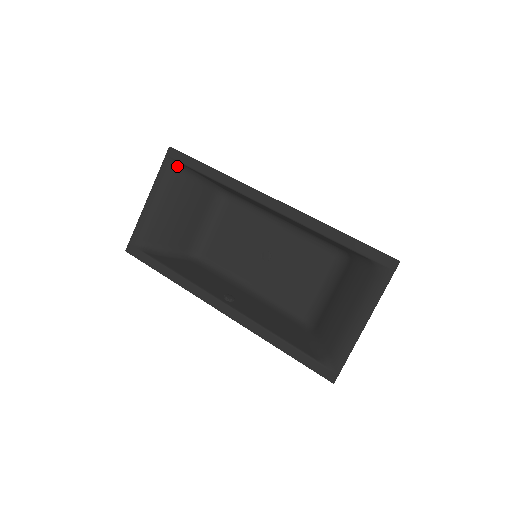
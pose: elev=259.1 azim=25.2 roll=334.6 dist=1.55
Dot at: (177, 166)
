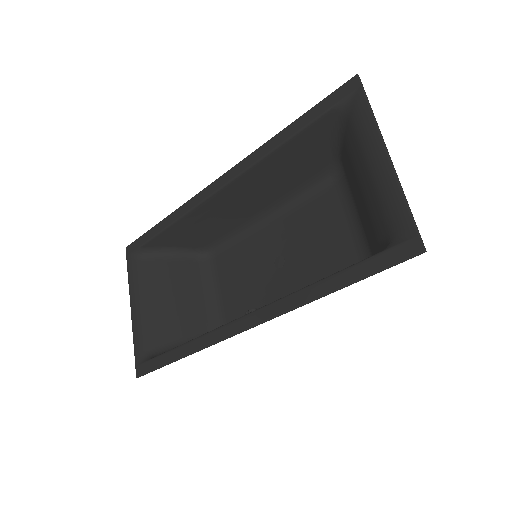
Dot at: (140, 256)
